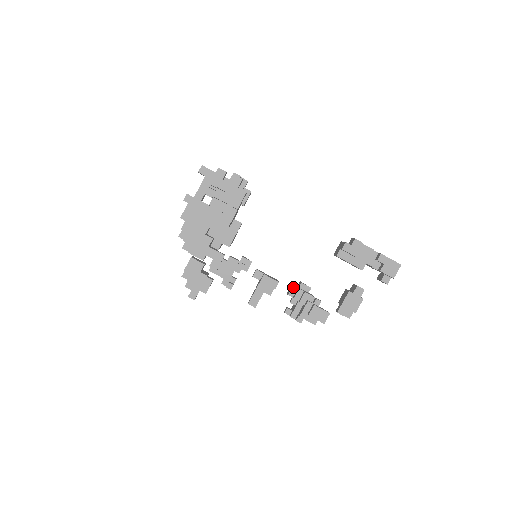
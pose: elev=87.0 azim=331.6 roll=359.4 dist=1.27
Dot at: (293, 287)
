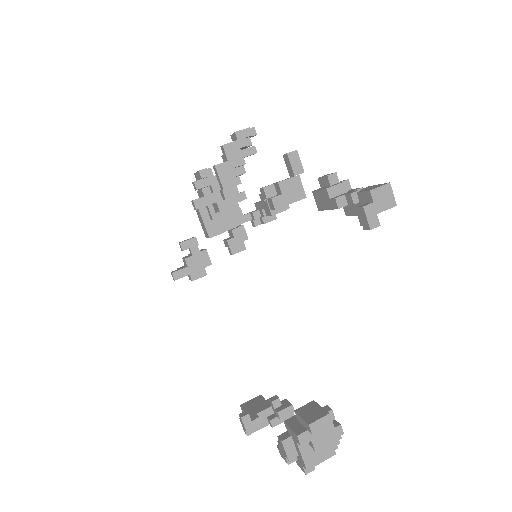
Dot at: occluded
